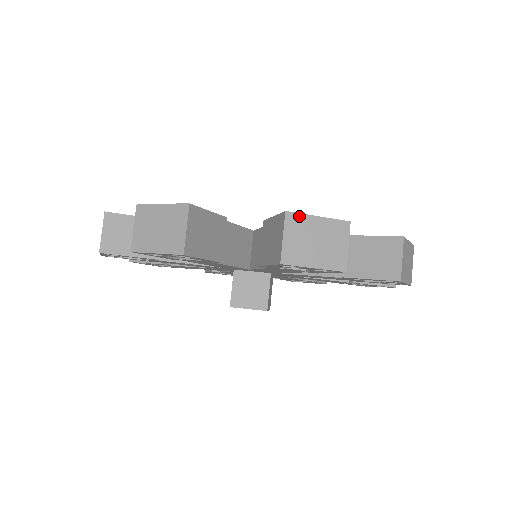
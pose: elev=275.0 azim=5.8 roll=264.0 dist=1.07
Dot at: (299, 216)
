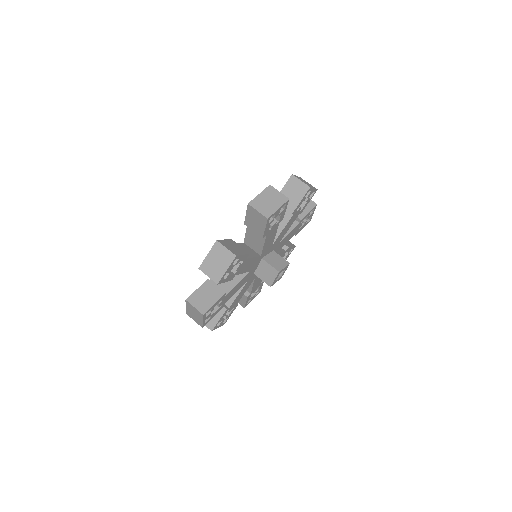
Dot at: (203, 264)
